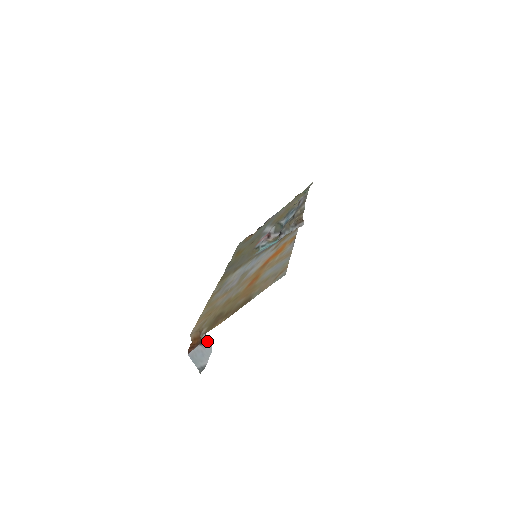
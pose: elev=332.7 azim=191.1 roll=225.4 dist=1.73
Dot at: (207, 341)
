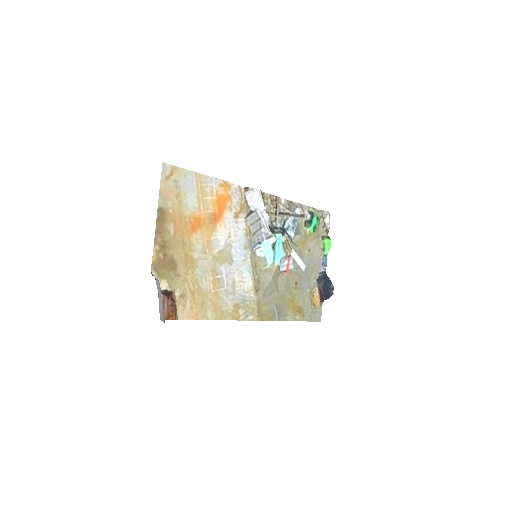
Dot at: (157, 281)
